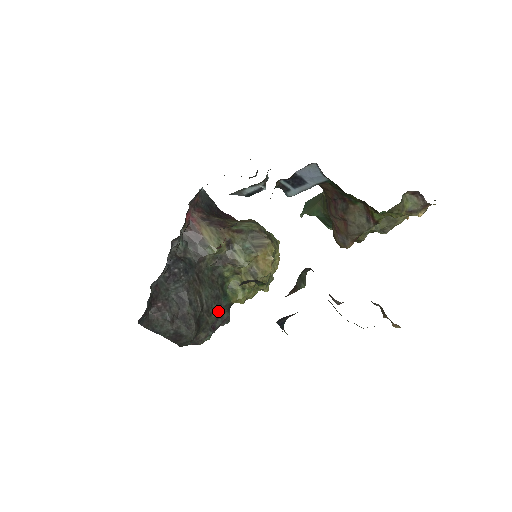
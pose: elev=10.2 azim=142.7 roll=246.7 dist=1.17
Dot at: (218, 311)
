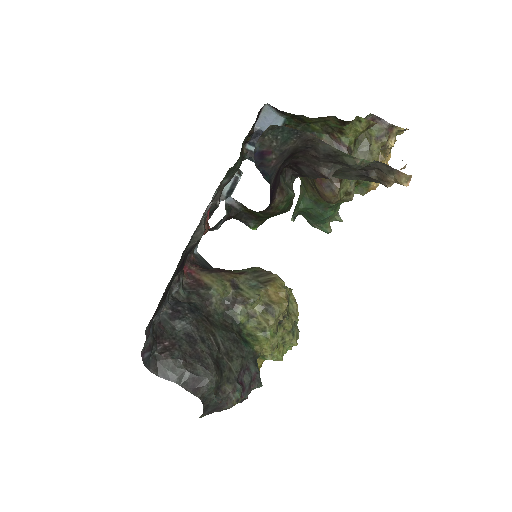
Dot at: (240, 356)
